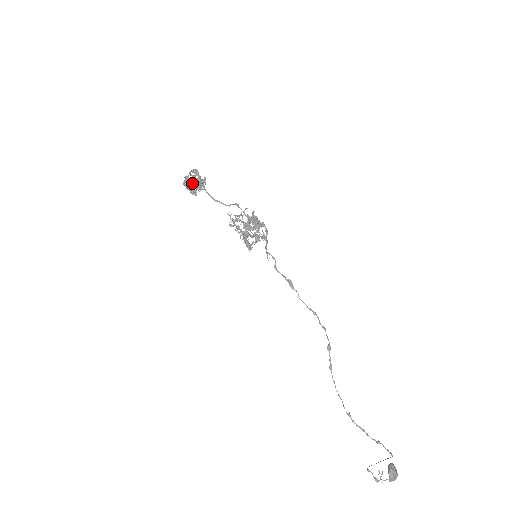
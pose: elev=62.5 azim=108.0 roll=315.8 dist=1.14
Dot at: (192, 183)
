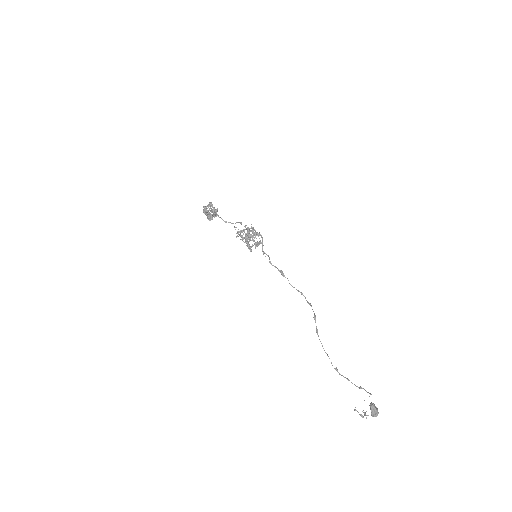
Dot at: occluded
